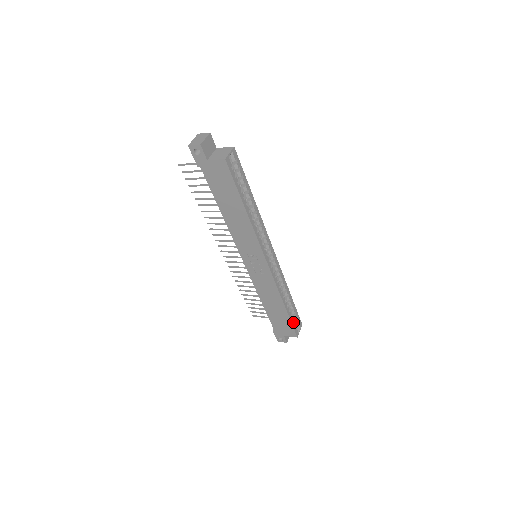
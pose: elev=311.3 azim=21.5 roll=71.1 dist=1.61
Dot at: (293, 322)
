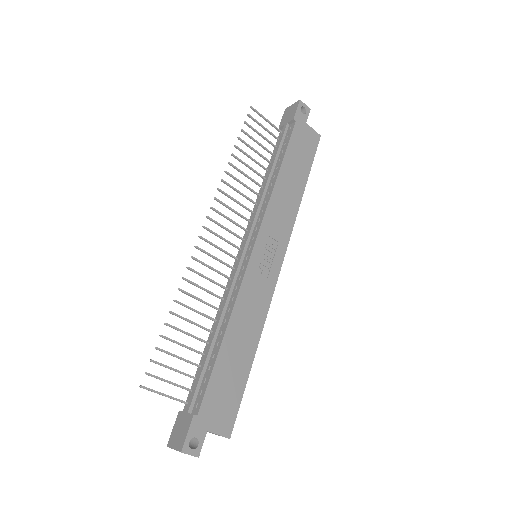
Dot at: (238, 399)
